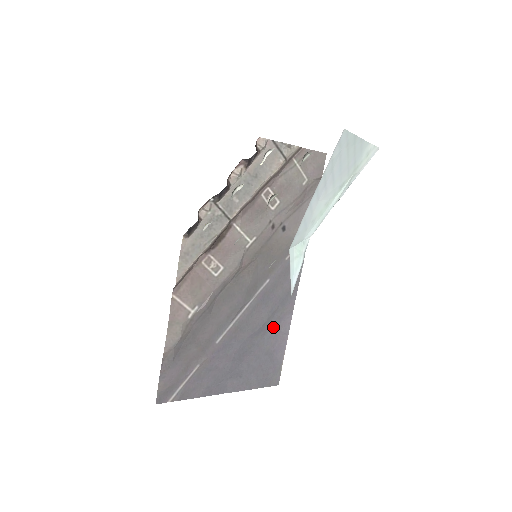
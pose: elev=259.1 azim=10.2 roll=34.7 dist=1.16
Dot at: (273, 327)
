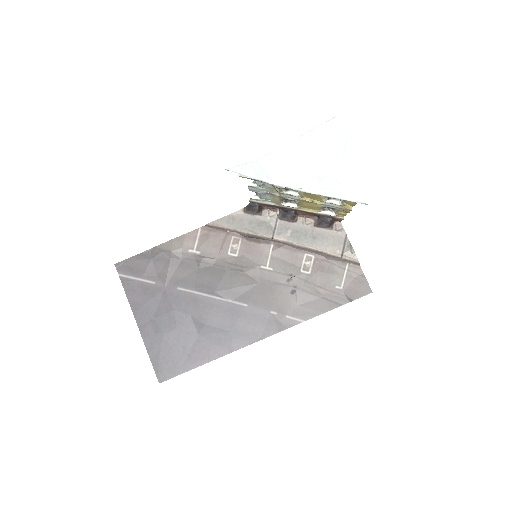
Dot at: (210, 339)
